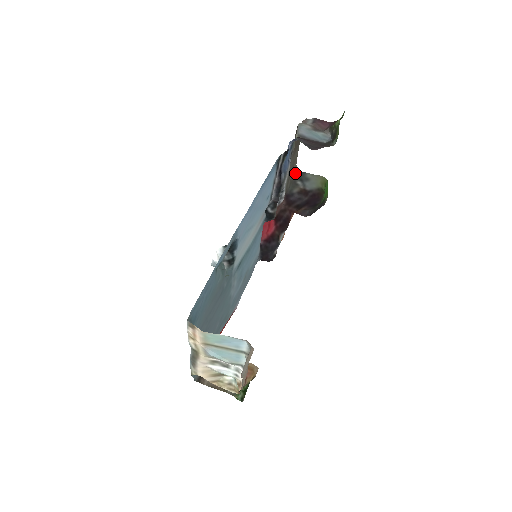
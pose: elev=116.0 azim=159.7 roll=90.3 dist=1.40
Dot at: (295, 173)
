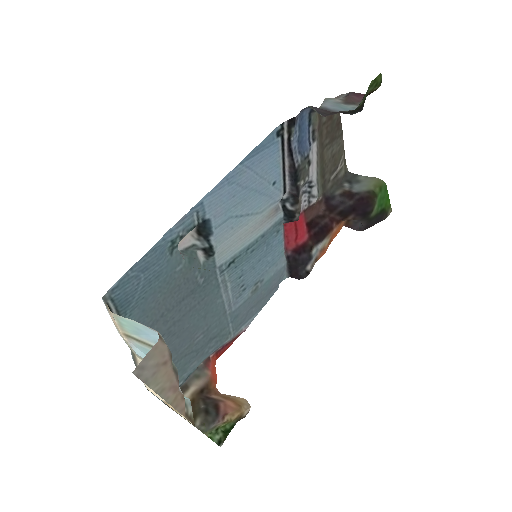
Dot at: (344, 175)
